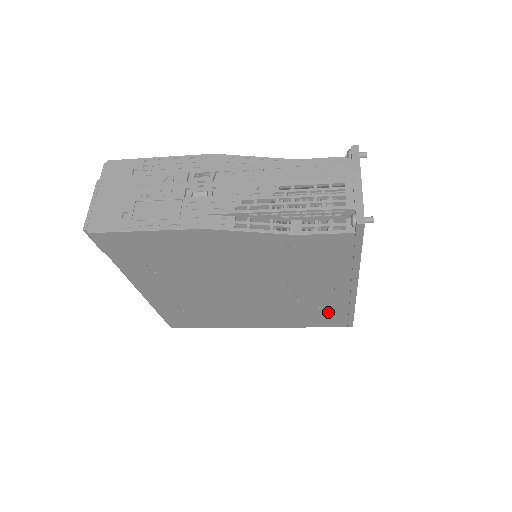
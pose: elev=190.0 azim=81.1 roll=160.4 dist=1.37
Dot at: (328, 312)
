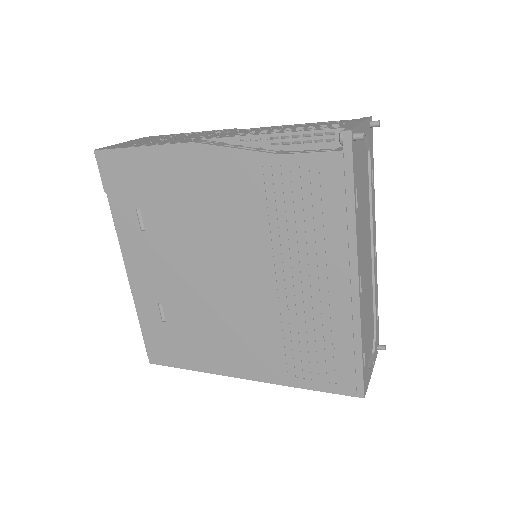
Dot at: (328, 347)
